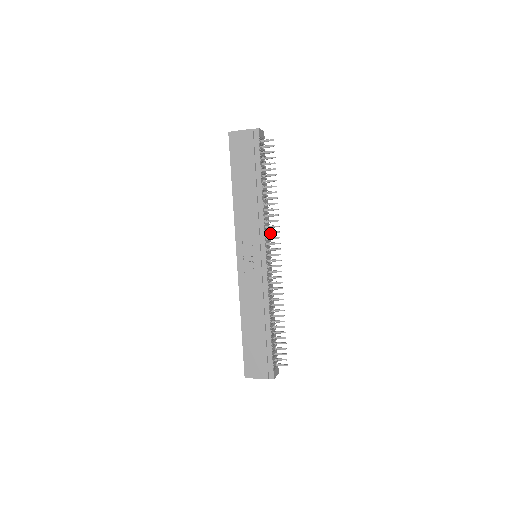
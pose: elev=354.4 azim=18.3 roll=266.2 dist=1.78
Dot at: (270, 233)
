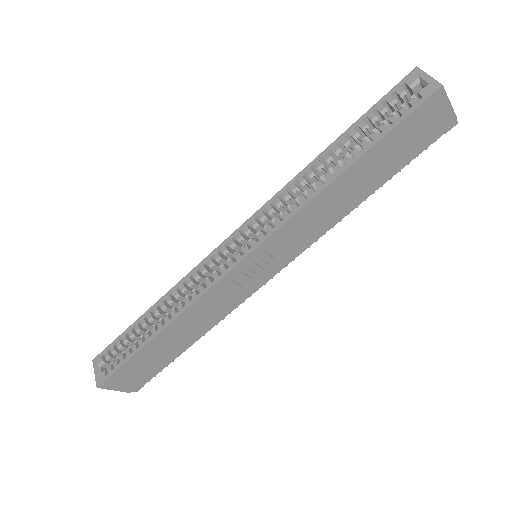
Dot at: occluded
